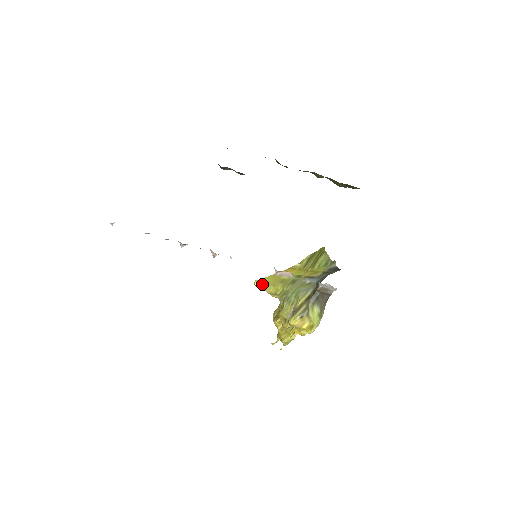
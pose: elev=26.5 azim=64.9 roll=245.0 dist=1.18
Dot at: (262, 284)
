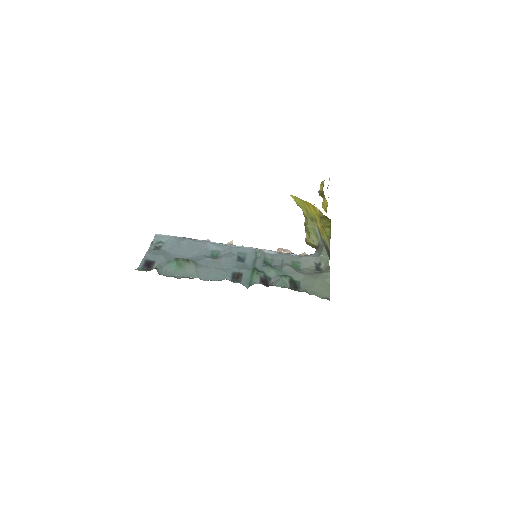
Dot at: (294, 200)
